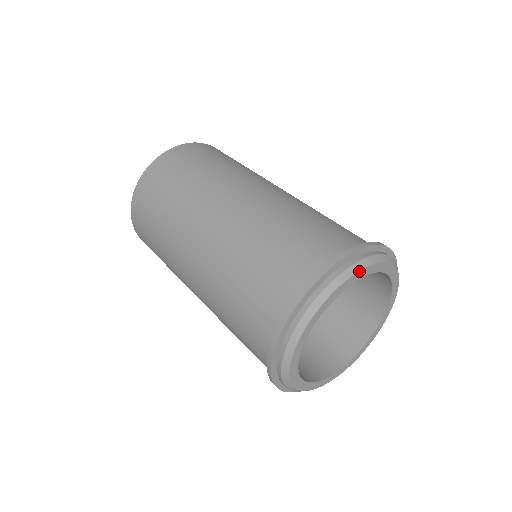
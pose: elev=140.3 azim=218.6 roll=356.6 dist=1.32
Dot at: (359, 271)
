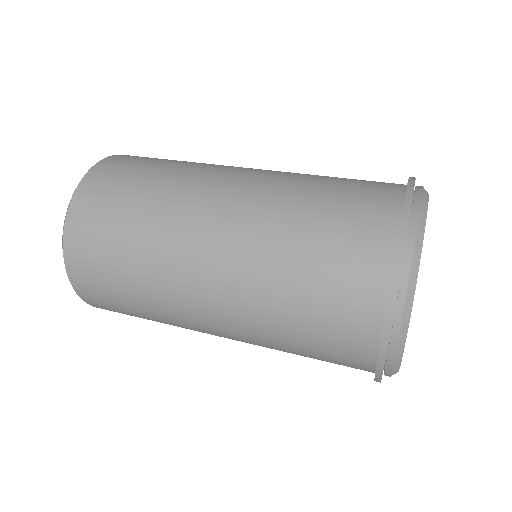
Dot at: (423, 236)
